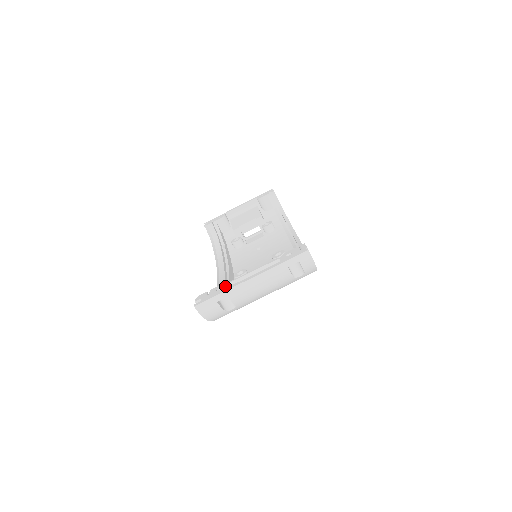
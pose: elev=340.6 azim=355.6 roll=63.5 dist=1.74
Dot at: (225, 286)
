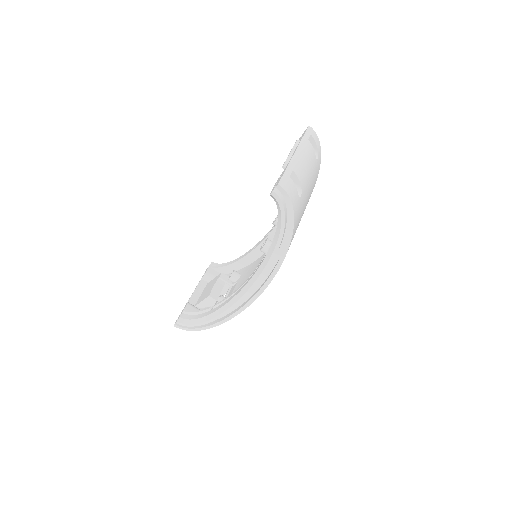
Dot at: (282, 172)
